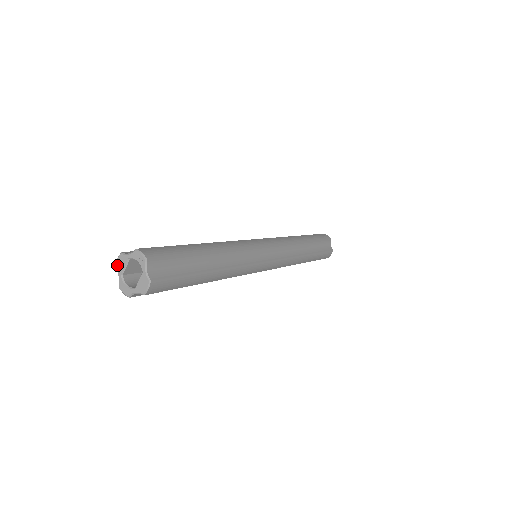
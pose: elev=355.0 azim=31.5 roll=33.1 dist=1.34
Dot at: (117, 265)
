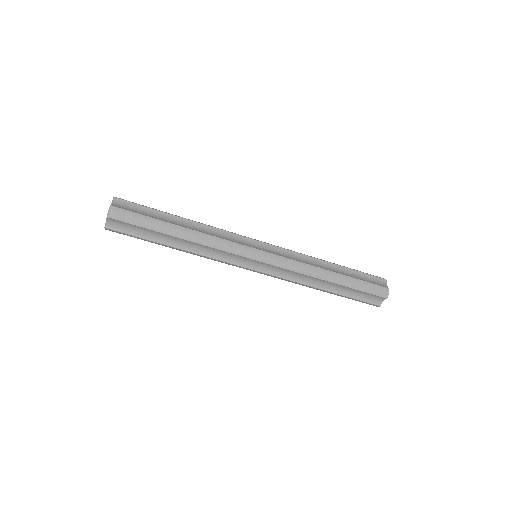
Dot at: occluded
